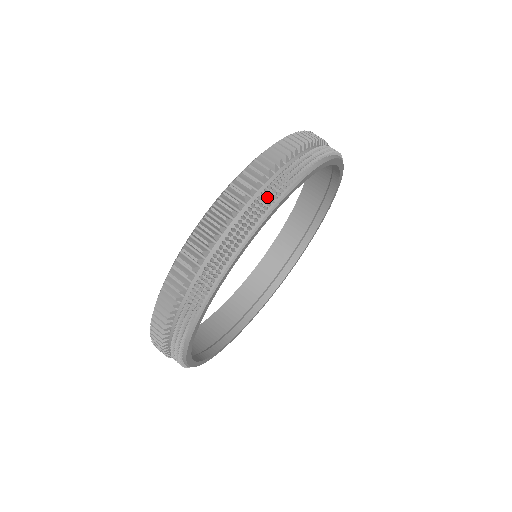
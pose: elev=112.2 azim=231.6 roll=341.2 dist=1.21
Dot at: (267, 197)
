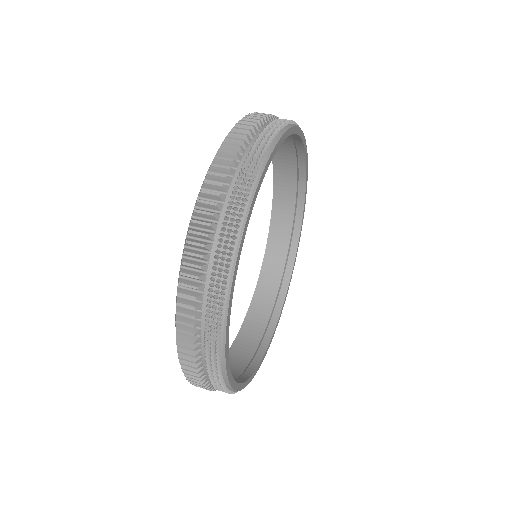
Dot at: (280, 122)
